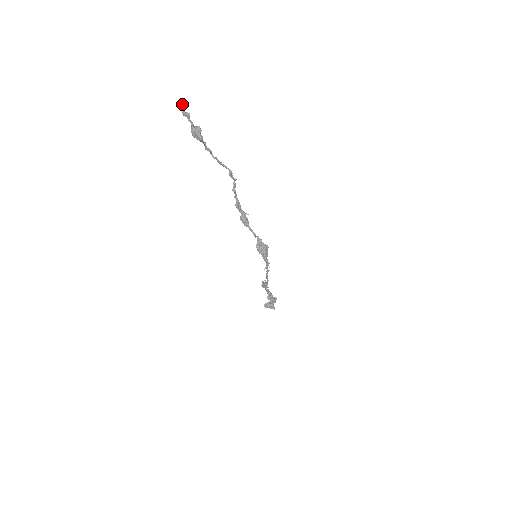
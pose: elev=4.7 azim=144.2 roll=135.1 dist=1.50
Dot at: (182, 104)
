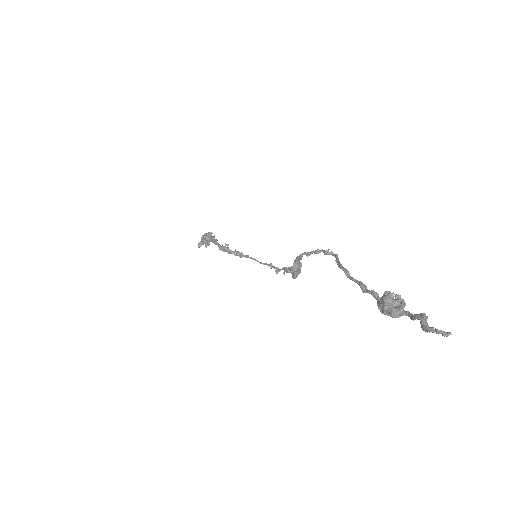
Dot at: occluded
